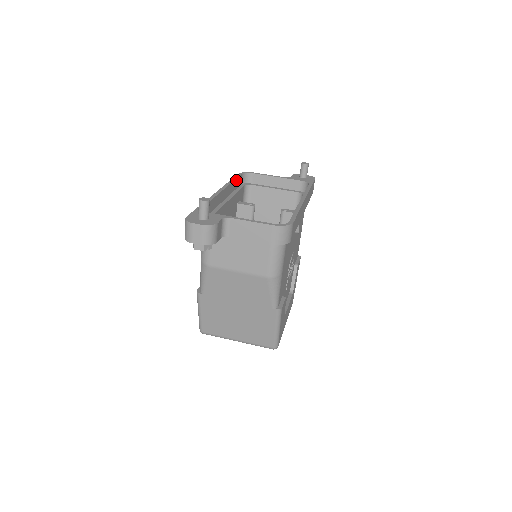
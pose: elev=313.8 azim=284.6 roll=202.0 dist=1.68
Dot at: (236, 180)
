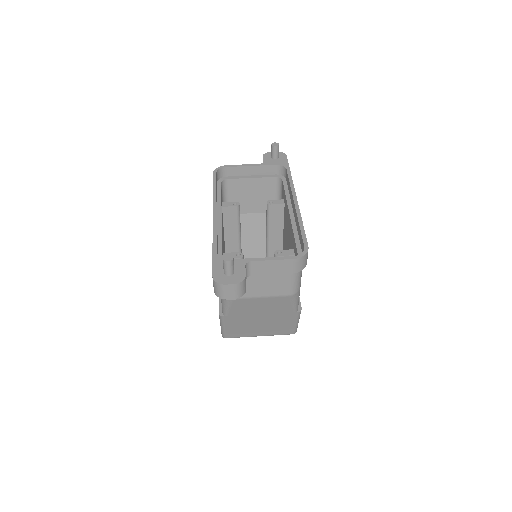
Dot at: (216, 185)
